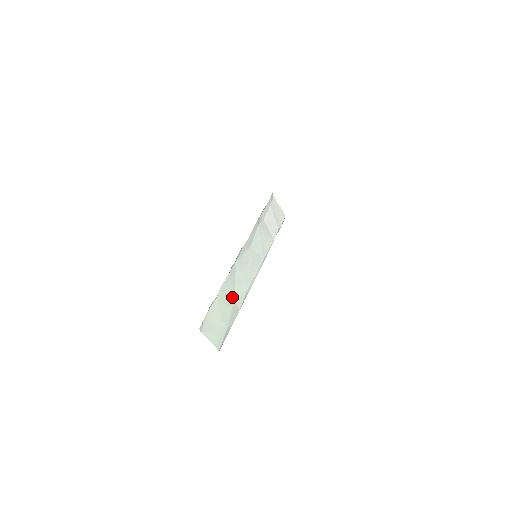
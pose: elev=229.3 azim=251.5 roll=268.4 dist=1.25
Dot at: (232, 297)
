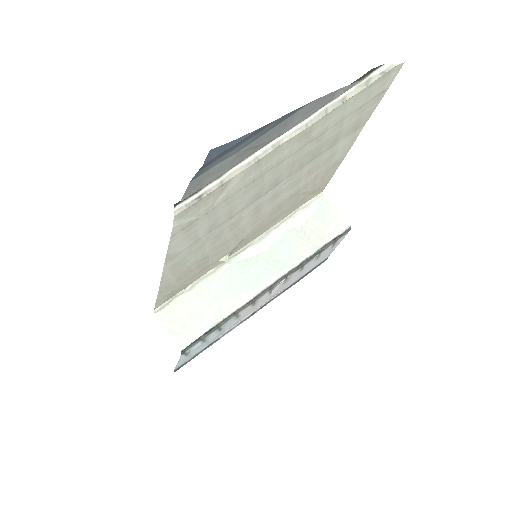
Dot at: (217, 297)
